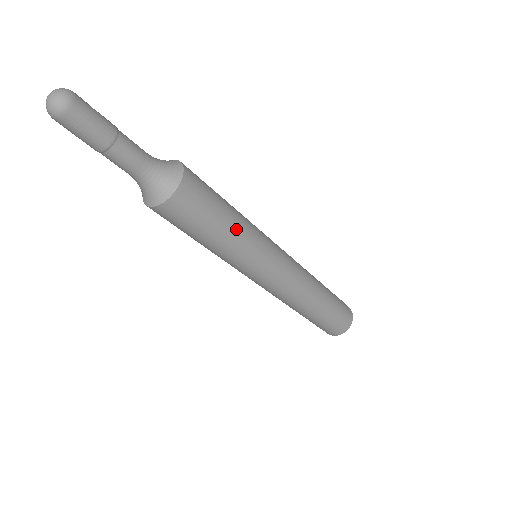
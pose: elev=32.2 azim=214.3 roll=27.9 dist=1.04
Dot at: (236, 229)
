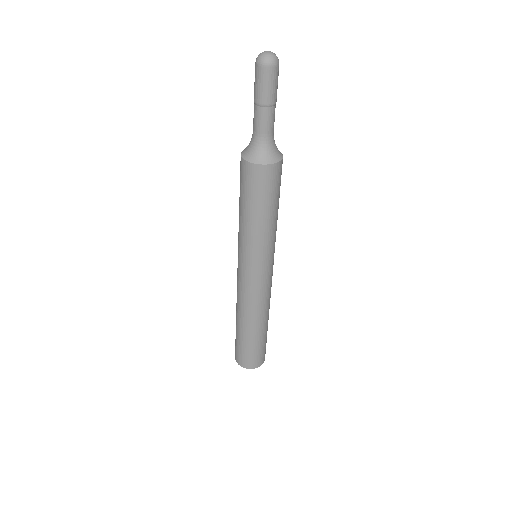
Dot at: occluded
